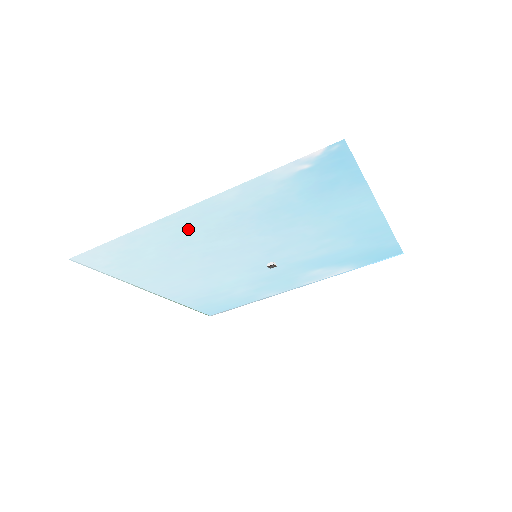
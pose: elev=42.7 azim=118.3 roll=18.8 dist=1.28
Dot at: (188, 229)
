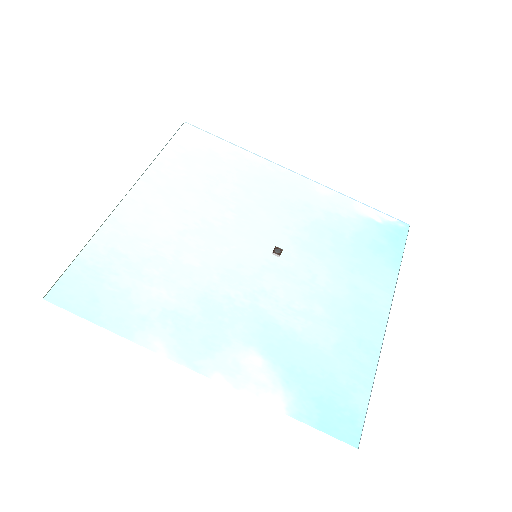
Dot at: (268, 183)
